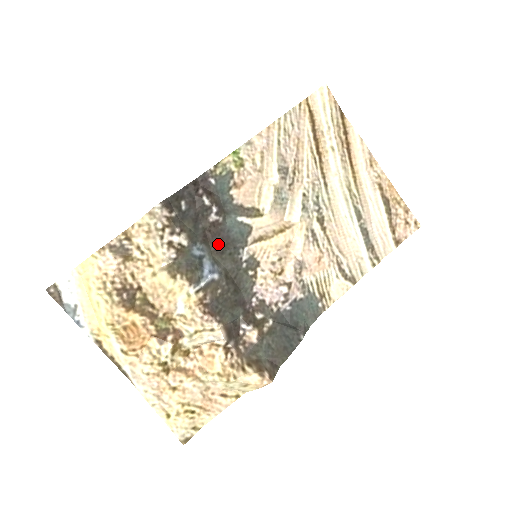
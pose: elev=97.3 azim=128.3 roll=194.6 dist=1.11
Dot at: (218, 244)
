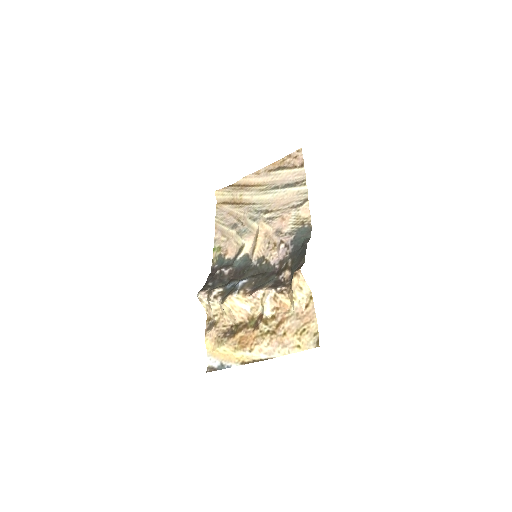
Dot at: (239, 275)
